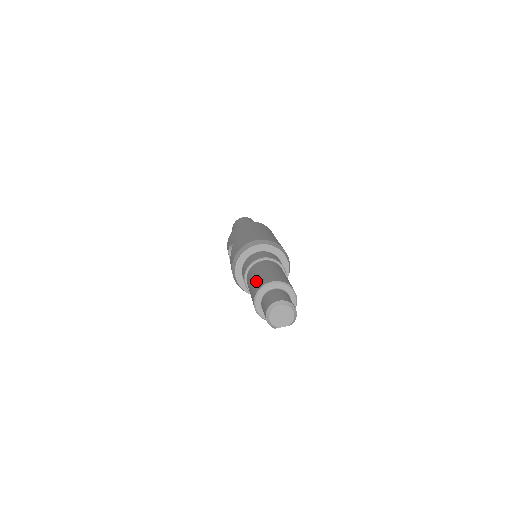
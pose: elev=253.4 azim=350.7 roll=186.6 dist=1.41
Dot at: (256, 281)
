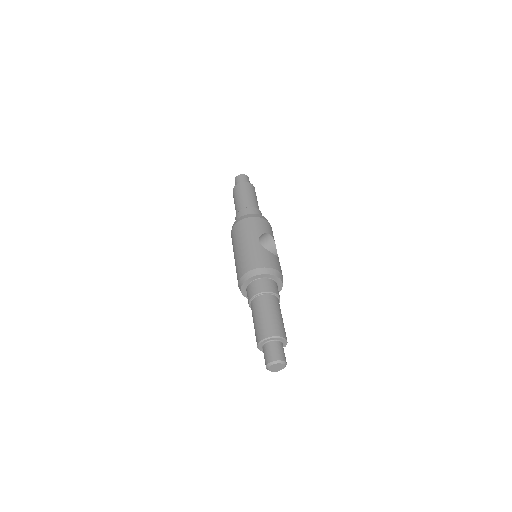
Dot at: (255, 332)
